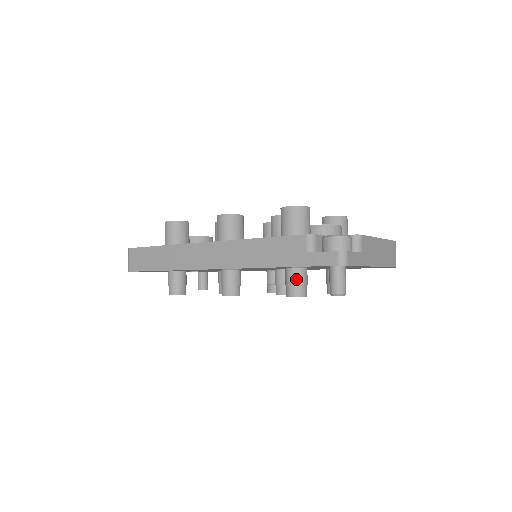
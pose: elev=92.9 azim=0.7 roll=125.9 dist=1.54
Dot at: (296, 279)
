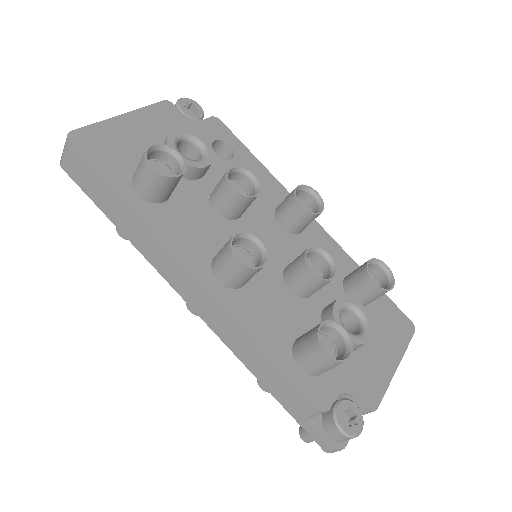
Dot at: occluded
